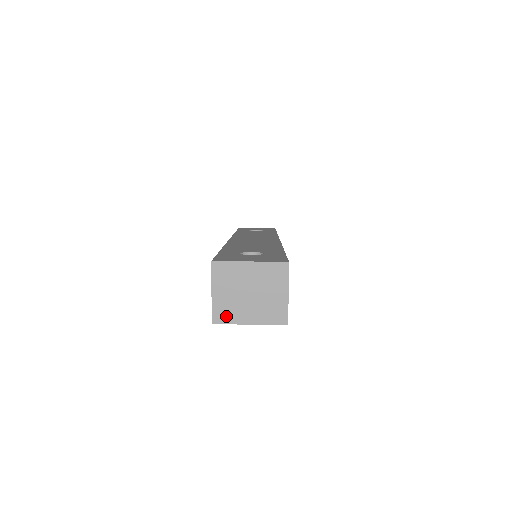
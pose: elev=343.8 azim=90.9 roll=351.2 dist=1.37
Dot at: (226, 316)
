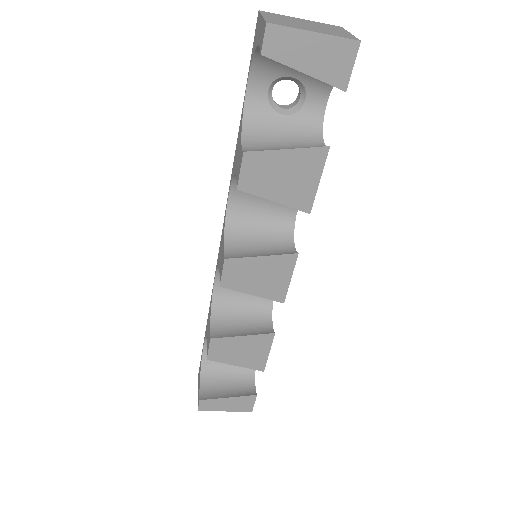
Dot at: (283, 24)
